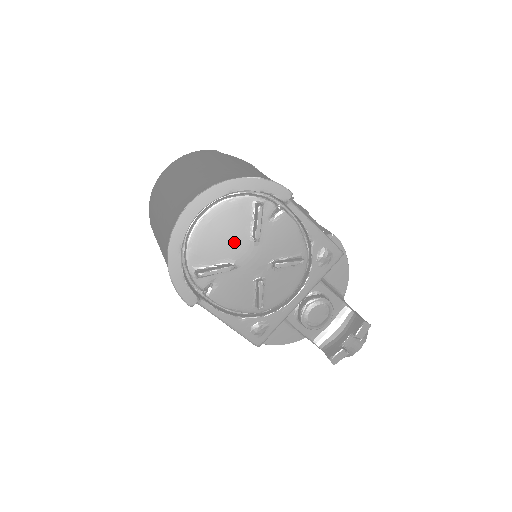
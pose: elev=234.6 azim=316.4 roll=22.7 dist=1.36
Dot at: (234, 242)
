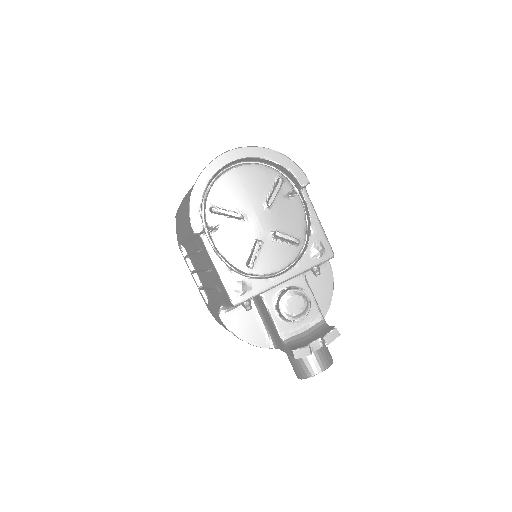
Dot at: (251, 199)
